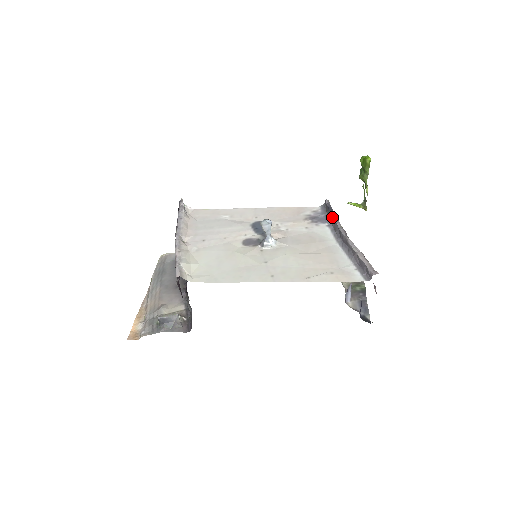
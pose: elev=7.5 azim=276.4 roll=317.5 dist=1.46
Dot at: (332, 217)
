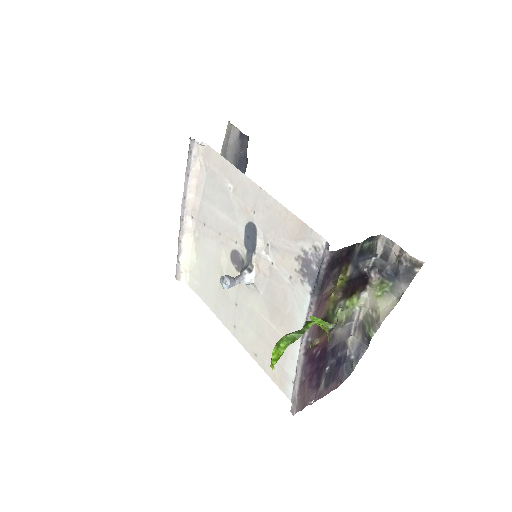
Dot at: occluded
